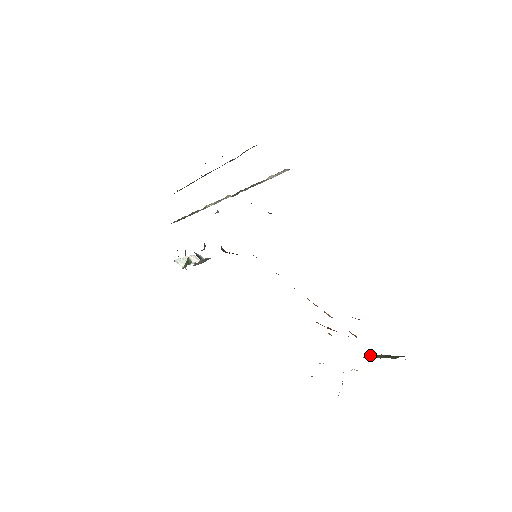
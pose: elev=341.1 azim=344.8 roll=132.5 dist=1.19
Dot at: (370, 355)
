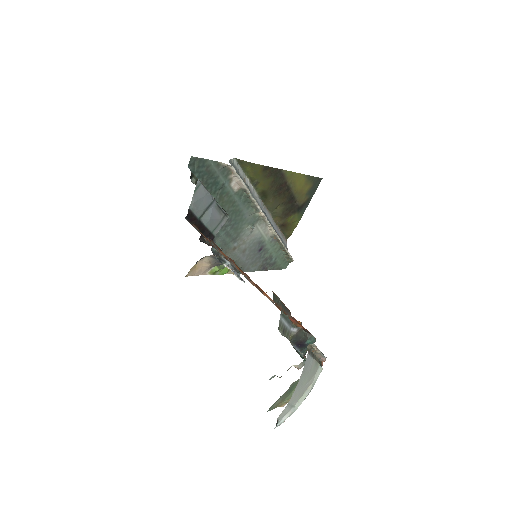
Dot at: occluded
